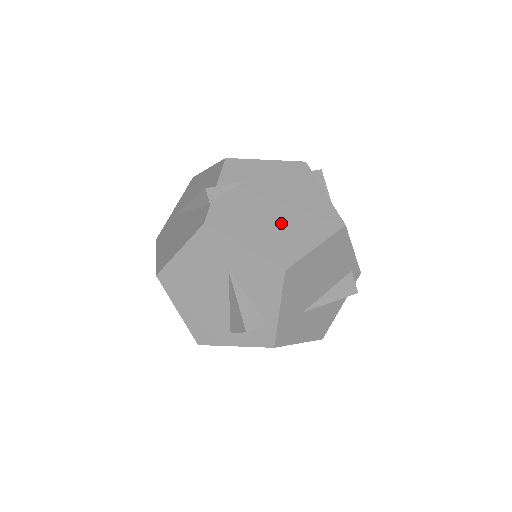
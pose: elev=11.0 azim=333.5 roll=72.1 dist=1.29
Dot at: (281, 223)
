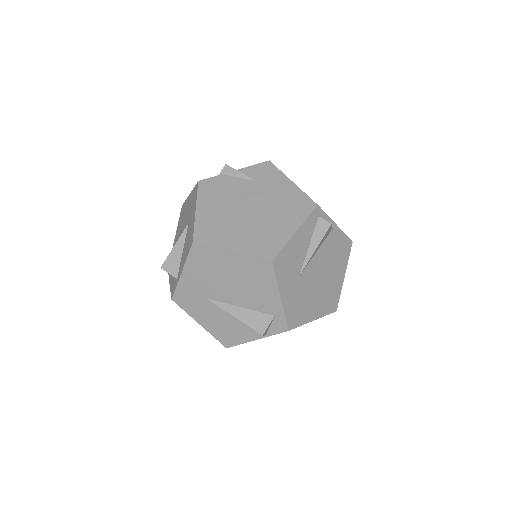
Dot at: (236, 220)
